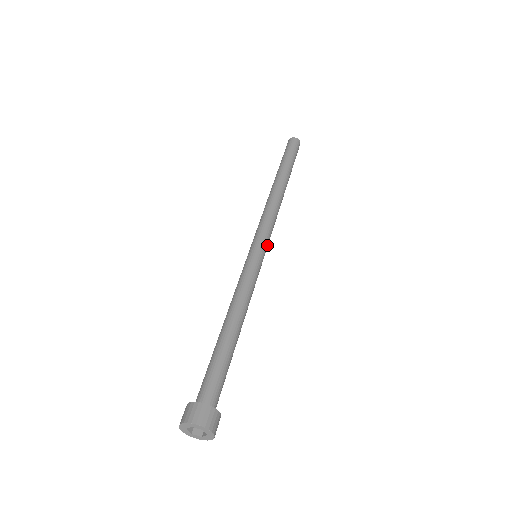
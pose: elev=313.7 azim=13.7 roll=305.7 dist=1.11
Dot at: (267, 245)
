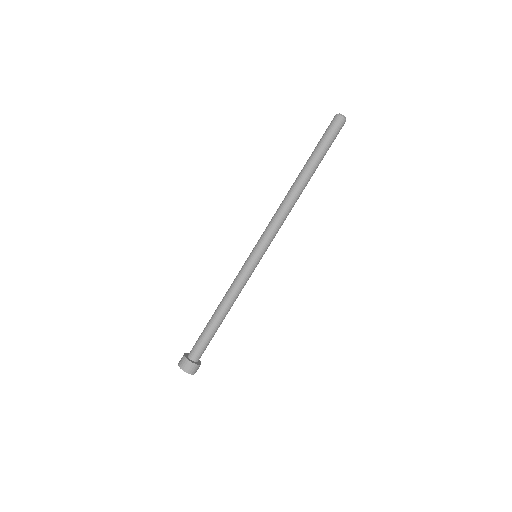
Dot at: (267, 248)
